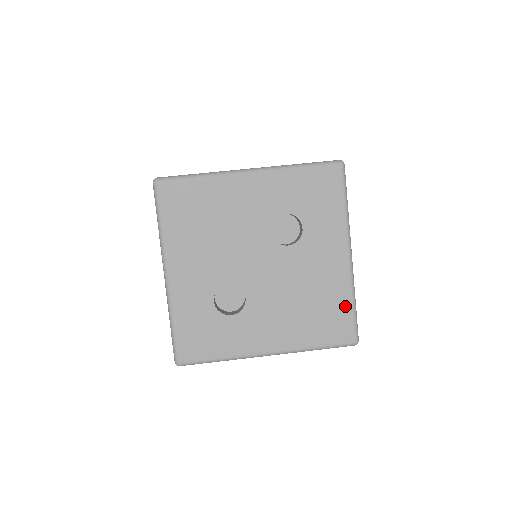
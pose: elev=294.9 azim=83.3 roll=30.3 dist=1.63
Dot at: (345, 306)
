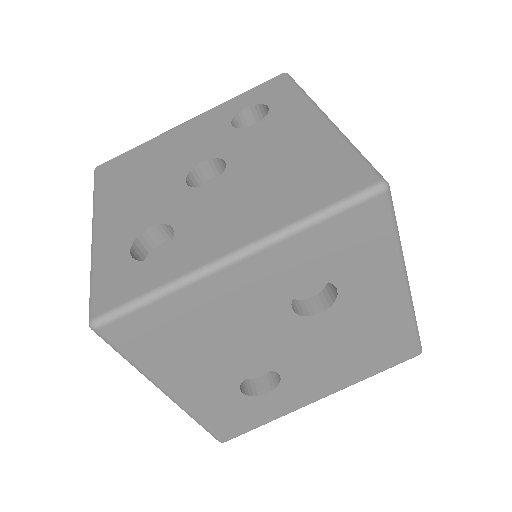
Dot at: (405, 334)
